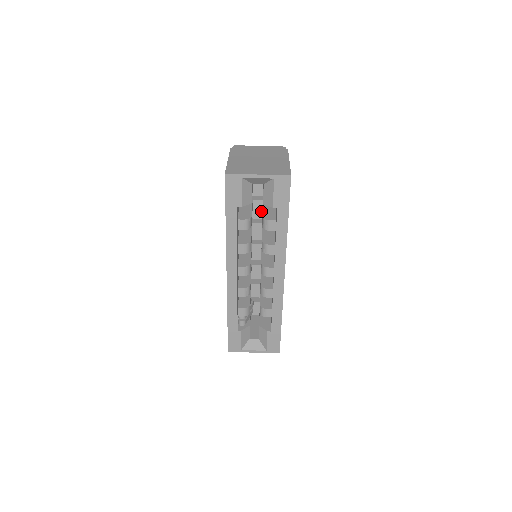
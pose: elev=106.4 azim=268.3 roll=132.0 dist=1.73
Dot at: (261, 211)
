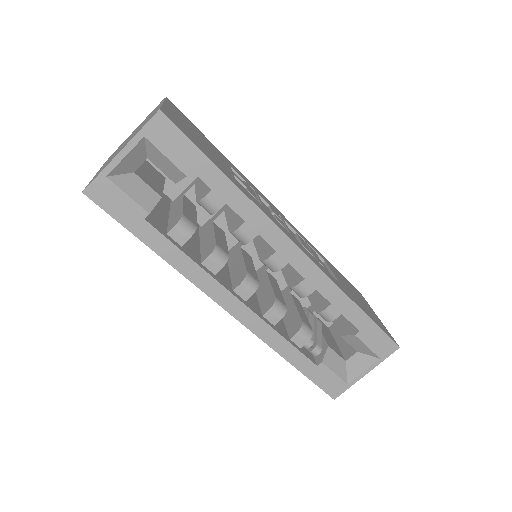
Dot at: occluded
